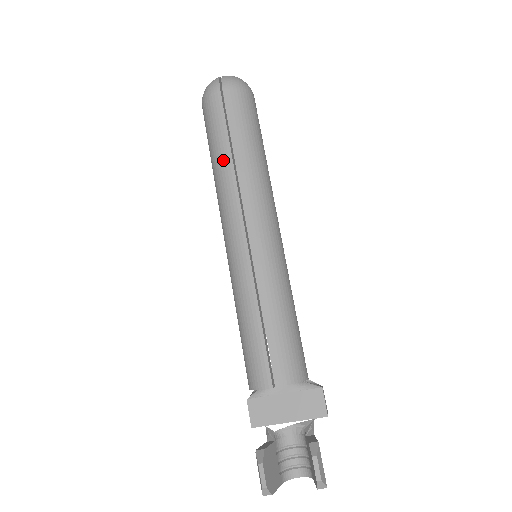
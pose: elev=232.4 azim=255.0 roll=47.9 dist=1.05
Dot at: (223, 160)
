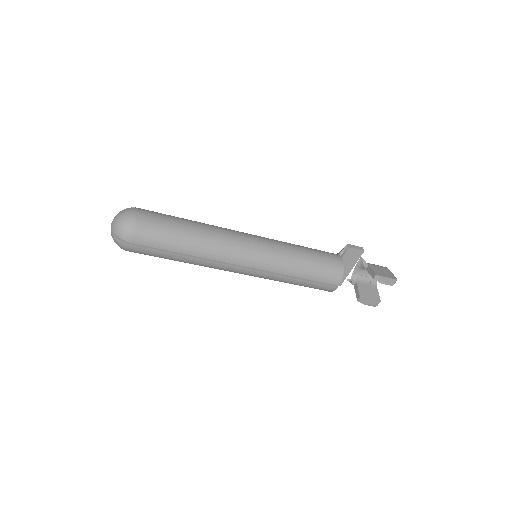
Dot at: (187, 261)
